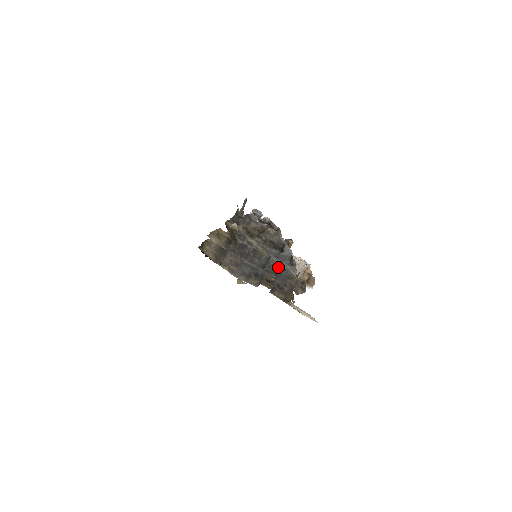
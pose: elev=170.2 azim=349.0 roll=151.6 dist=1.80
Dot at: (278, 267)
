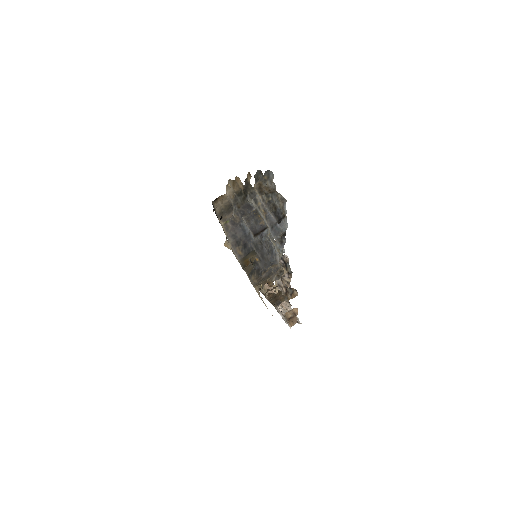
Dot at: (268, 246)
